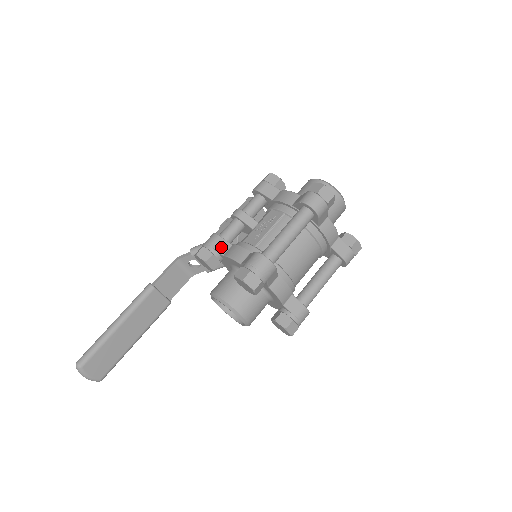
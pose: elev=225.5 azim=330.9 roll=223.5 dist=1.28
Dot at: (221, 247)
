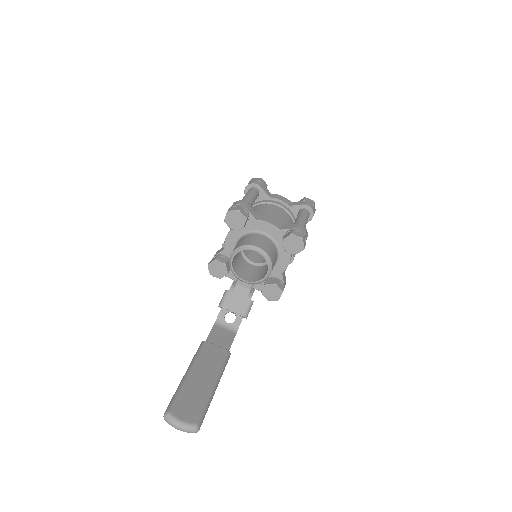
Dot at: (221, 250)
